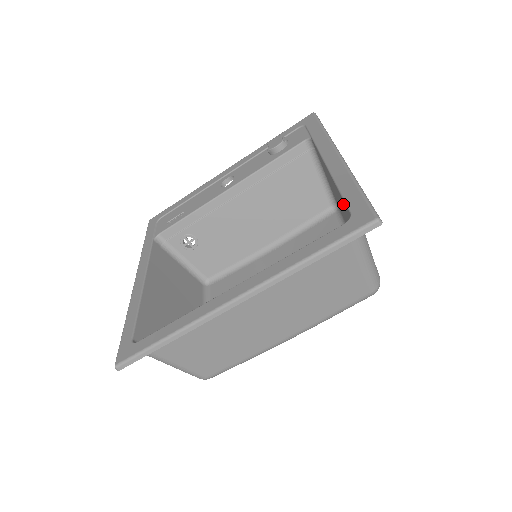
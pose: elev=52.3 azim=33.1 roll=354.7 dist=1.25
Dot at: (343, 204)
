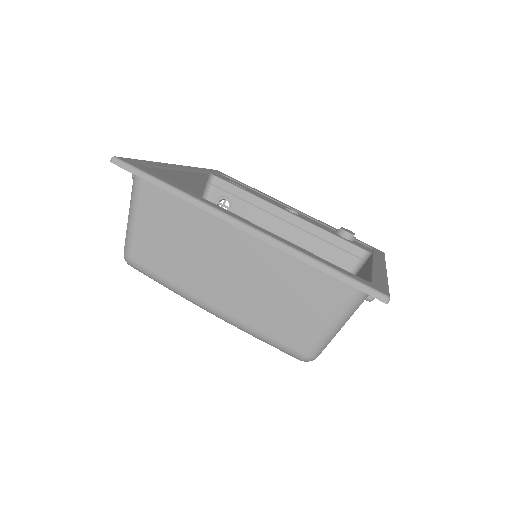
Dot at: occluded
